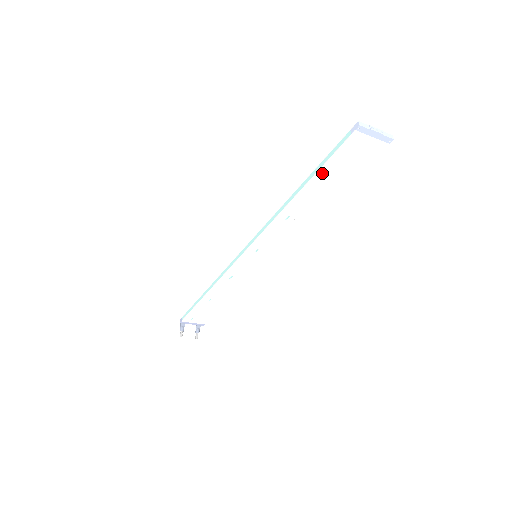
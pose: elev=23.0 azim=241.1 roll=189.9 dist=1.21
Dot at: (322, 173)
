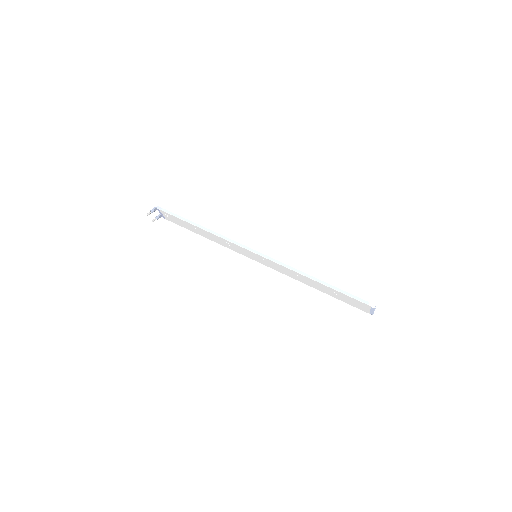
Dot at: (338, 292)
